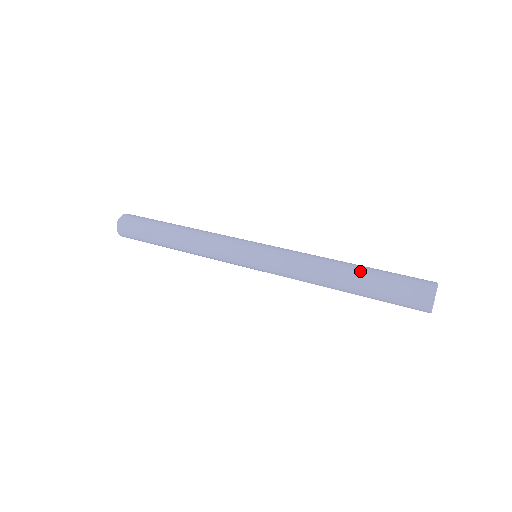
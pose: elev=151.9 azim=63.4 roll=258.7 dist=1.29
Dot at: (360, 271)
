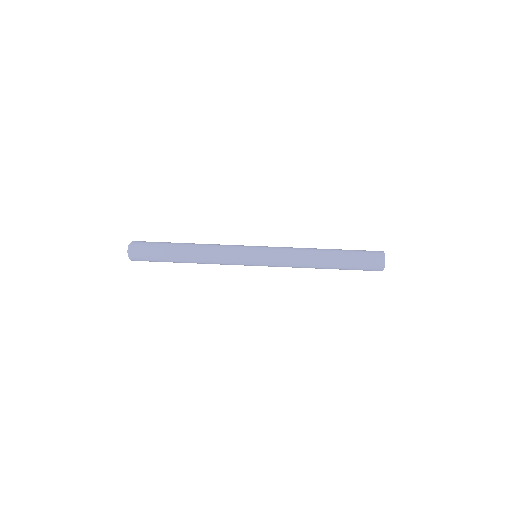
Dot at: (336, 259)
